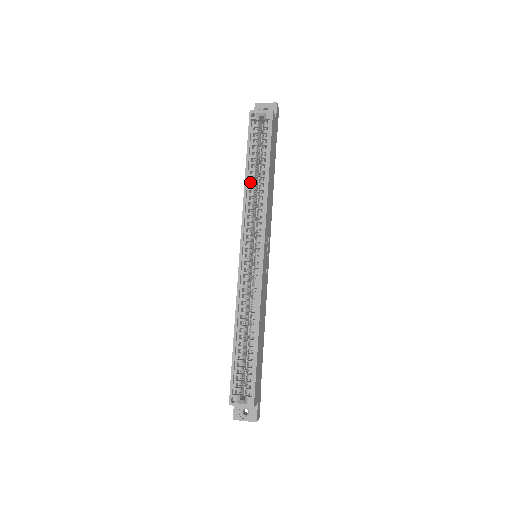
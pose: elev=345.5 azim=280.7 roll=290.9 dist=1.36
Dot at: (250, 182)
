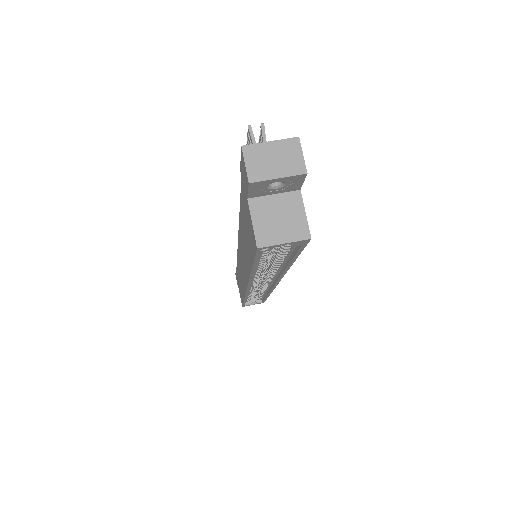
Dot at: (258, 270)
